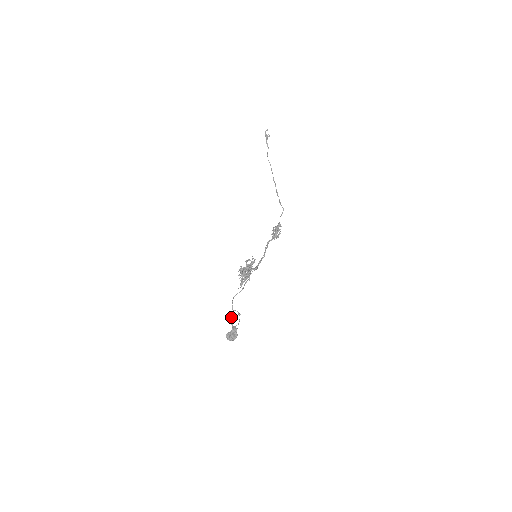
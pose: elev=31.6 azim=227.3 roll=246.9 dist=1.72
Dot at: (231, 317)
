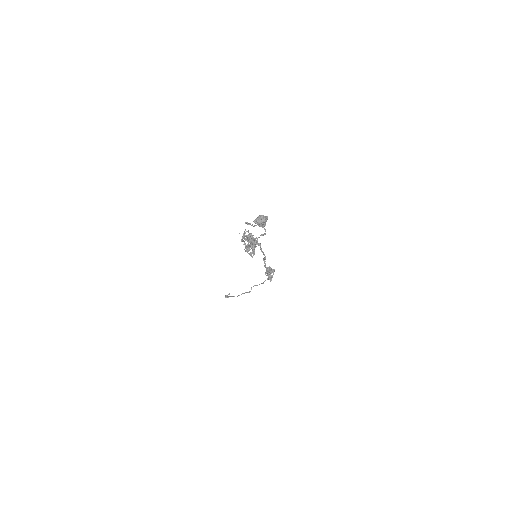
Dot at: occluded
